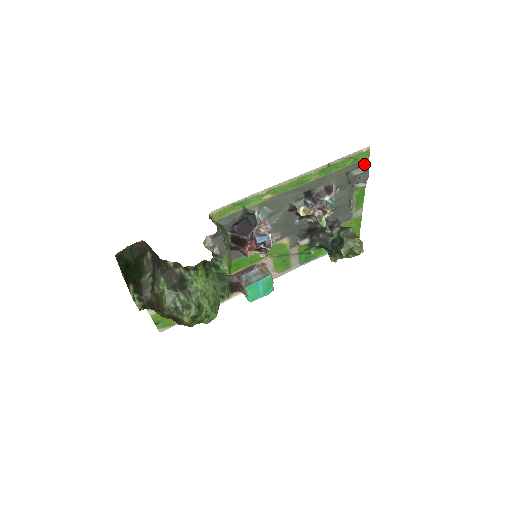
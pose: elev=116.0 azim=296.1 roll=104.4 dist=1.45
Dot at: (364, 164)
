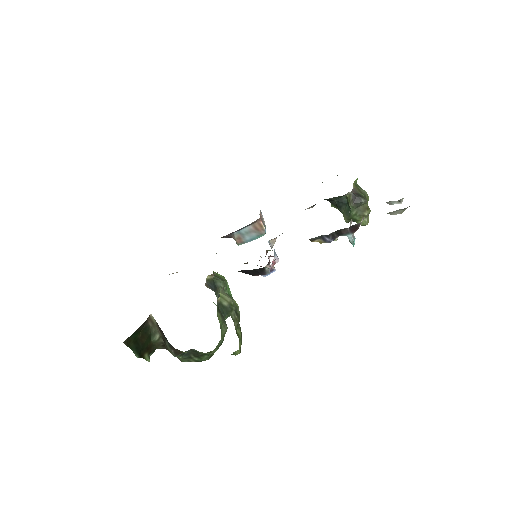
Dot at: occluded
